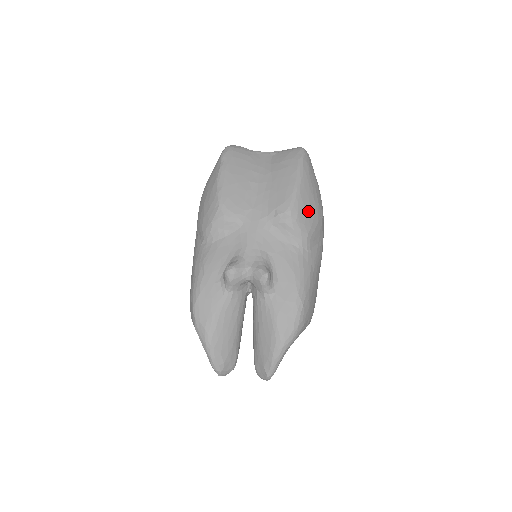
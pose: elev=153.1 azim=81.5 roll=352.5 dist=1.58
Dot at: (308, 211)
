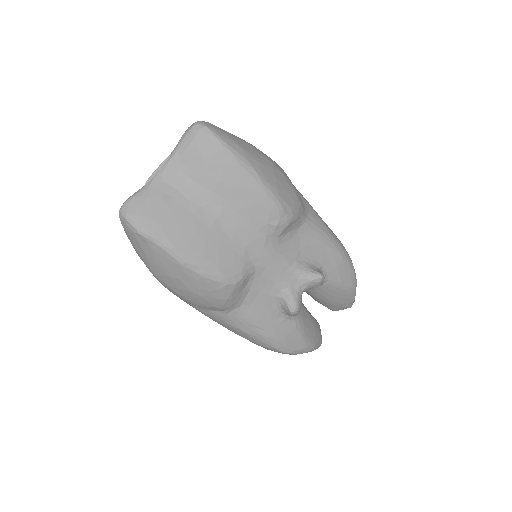
Dot at: (284, 187)
